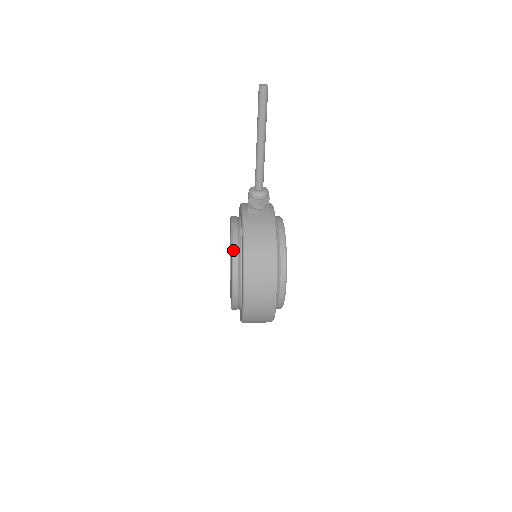
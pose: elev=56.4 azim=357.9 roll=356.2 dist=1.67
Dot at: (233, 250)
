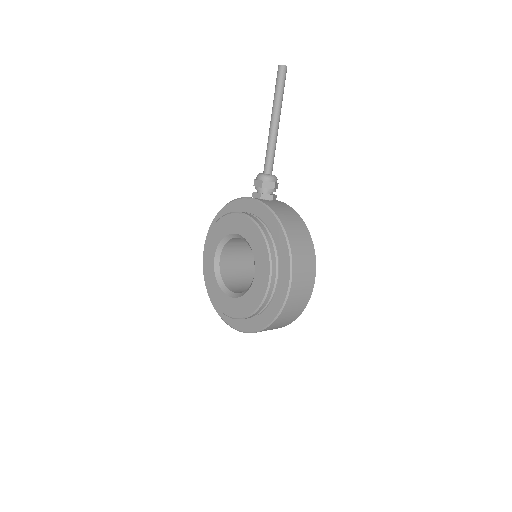
Dot at: (264, 233)
